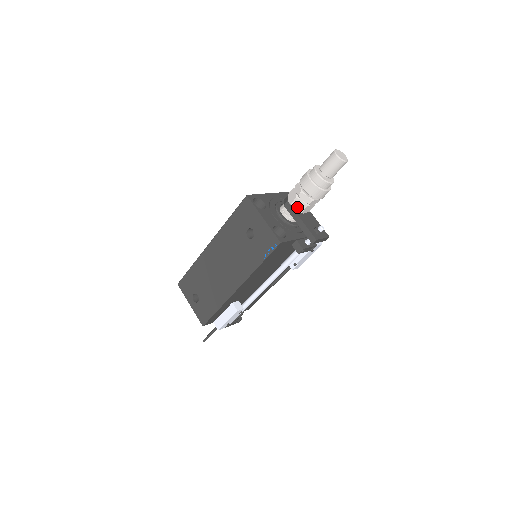
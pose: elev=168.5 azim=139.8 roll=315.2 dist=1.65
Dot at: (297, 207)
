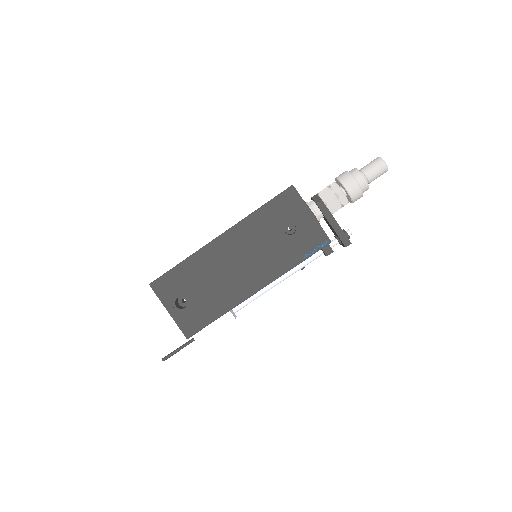
Dot at: (332, 207)
